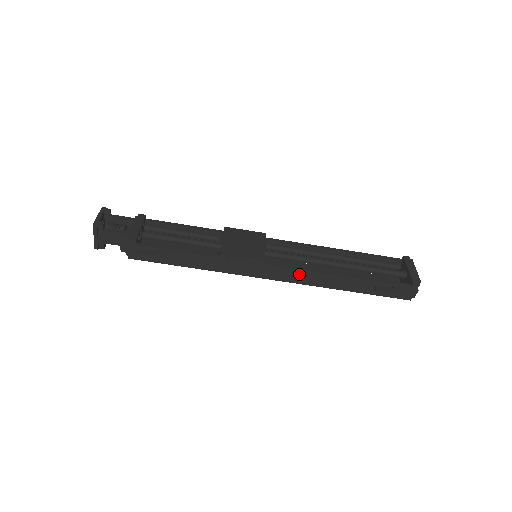
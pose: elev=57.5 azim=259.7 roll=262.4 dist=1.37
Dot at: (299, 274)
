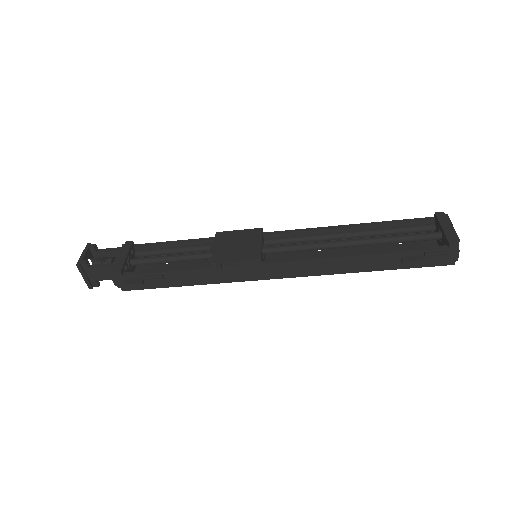
Dot at: (305, 265)
